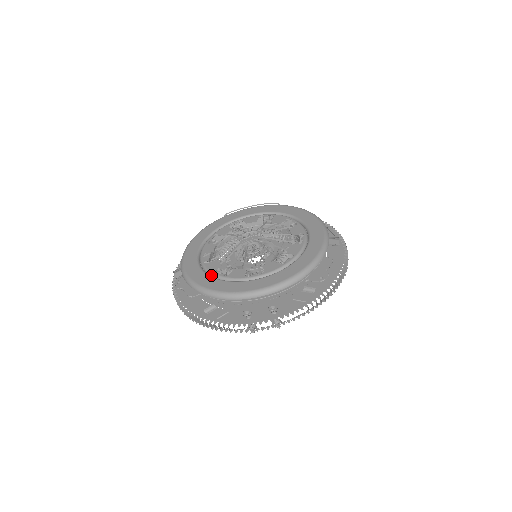
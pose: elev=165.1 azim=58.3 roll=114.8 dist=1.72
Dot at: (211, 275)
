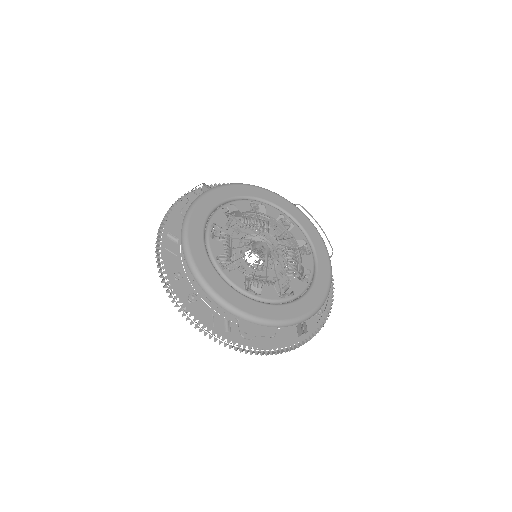
Dot at: (208, 222)
